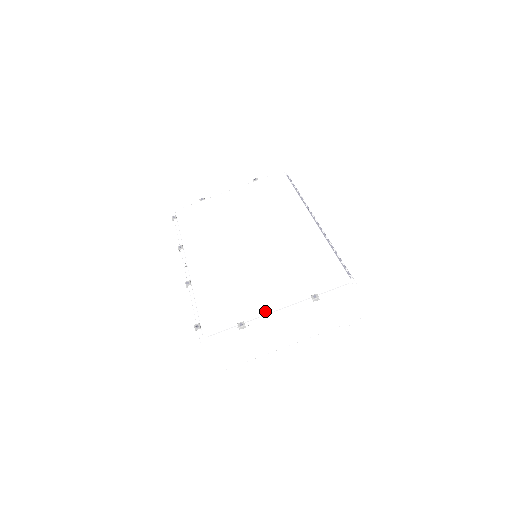
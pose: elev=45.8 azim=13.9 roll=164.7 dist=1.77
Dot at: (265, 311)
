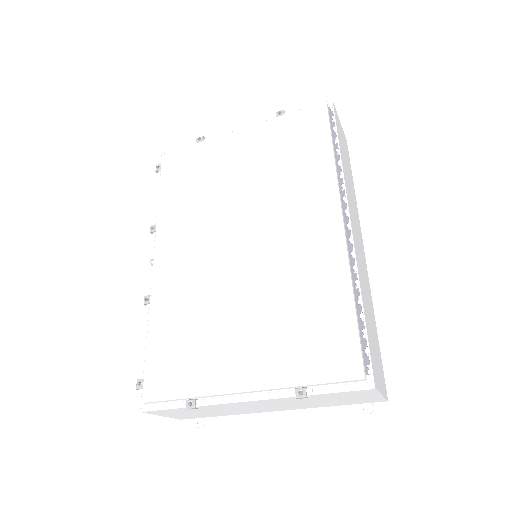
Dot at: (225, 393)
